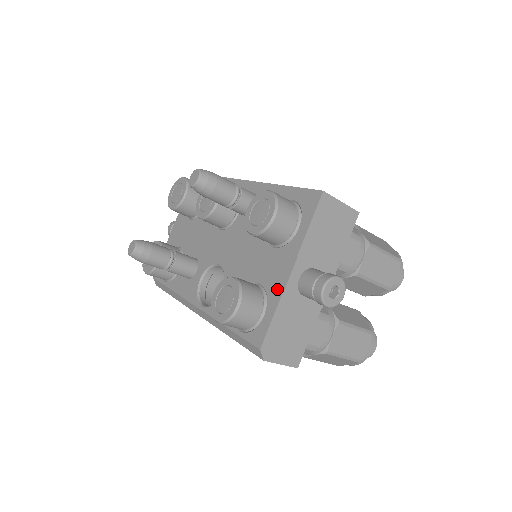
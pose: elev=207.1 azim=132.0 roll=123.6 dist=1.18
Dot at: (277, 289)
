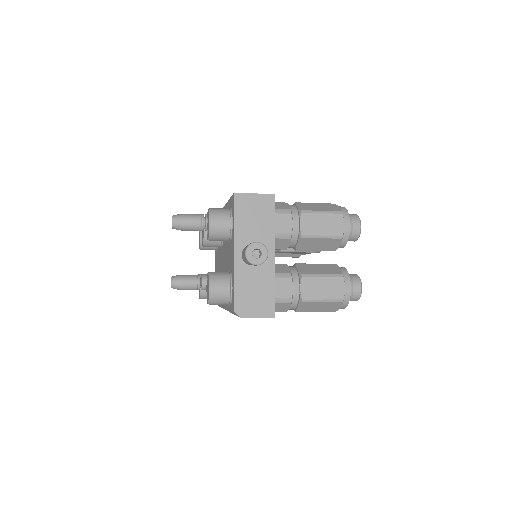
Dot at: (233, 268)
